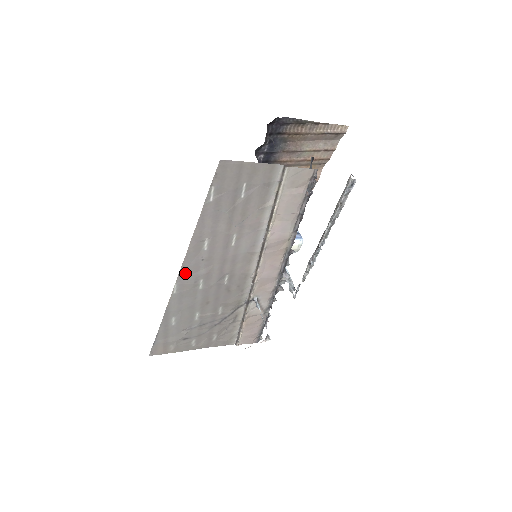
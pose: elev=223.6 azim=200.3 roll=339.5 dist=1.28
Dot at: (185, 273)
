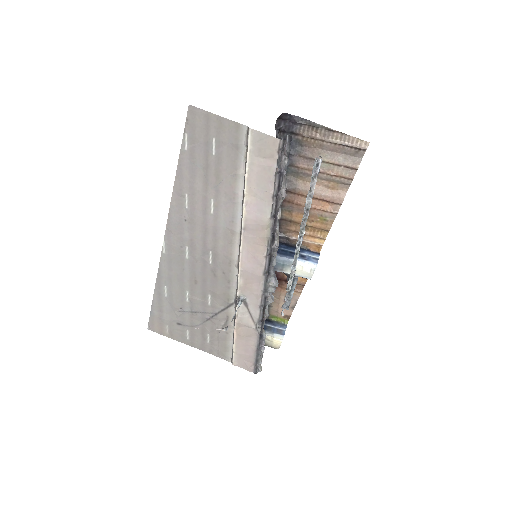
Dot at: (171, 231)
